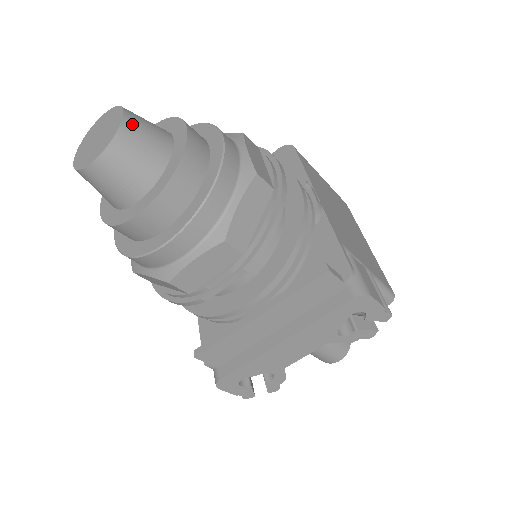
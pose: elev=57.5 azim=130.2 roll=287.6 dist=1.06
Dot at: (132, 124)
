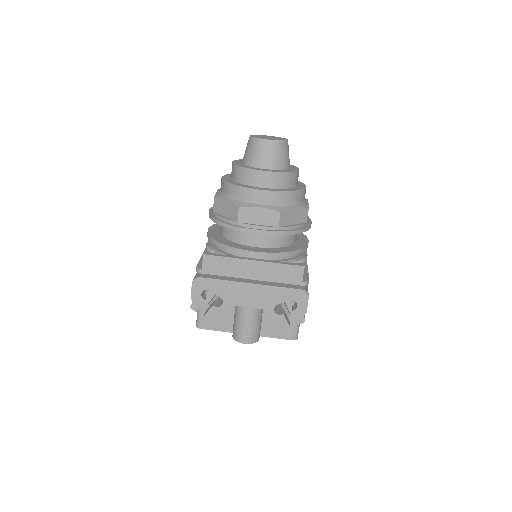
Dot at: (288, 145)
